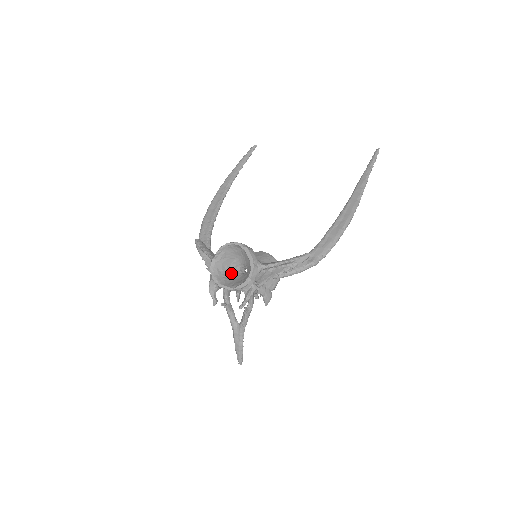
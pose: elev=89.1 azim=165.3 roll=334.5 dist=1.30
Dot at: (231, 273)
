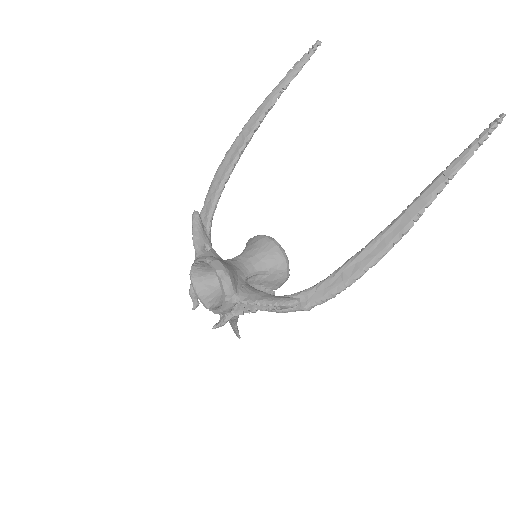
Dot at: (217, 278)
